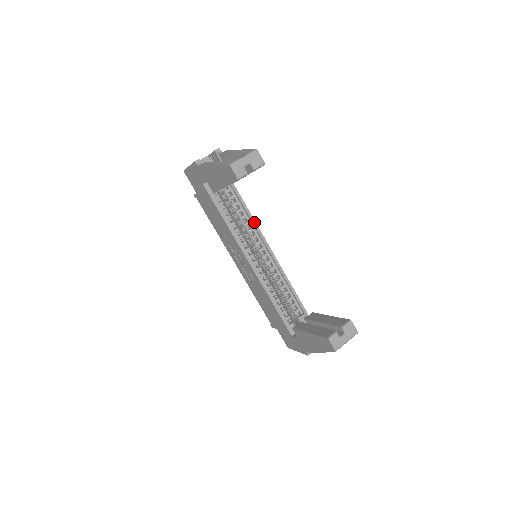
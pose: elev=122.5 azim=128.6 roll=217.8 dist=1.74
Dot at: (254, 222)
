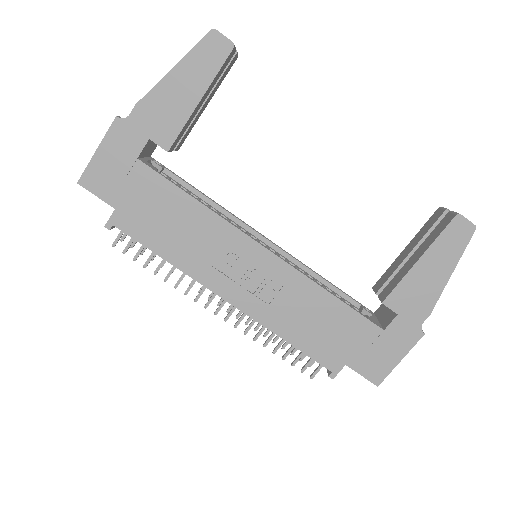
Dot at: (225, 210)
